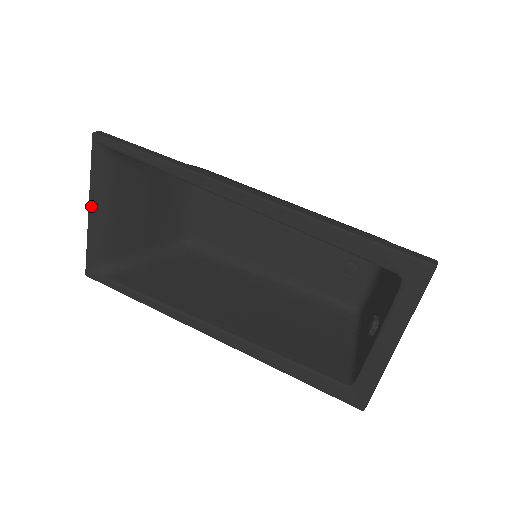
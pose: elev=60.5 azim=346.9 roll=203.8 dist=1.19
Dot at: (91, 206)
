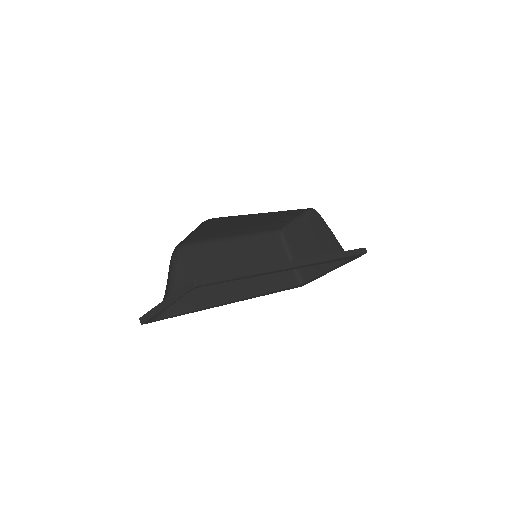
Dot at: occluded
